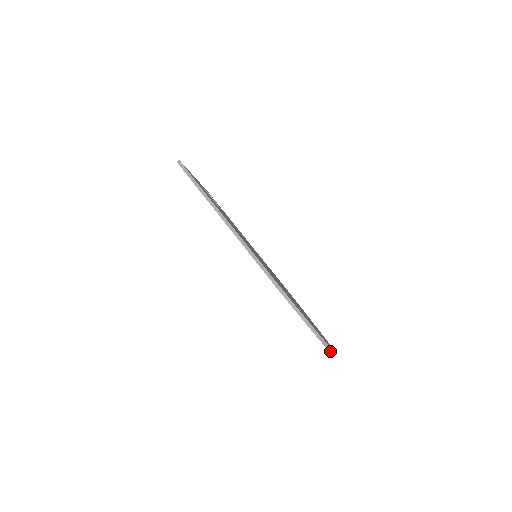
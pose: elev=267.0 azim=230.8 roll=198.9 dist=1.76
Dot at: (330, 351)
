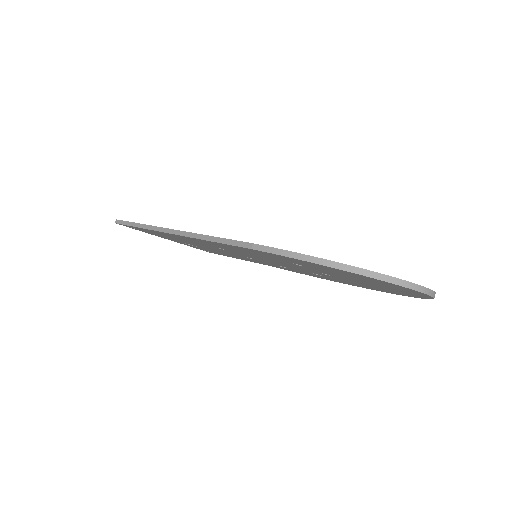
Dot at: (411, 288)
